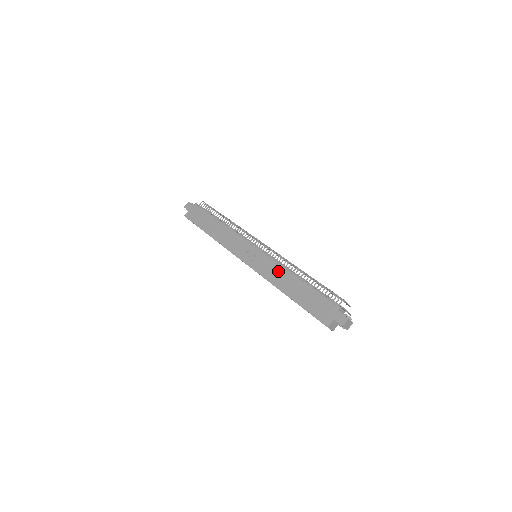
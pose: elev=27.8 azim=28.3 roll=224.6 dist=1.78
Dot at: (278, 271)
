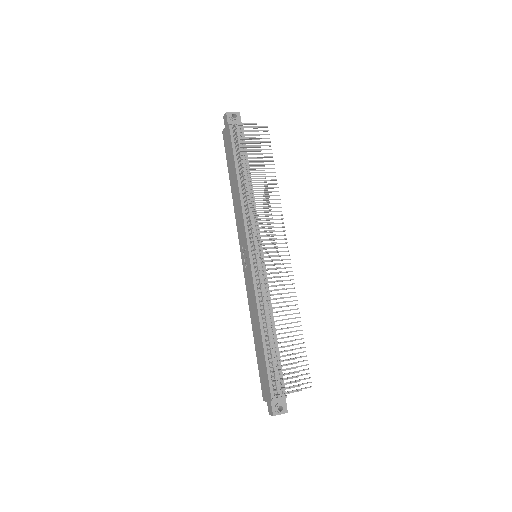
Dot at: (254, 305)
